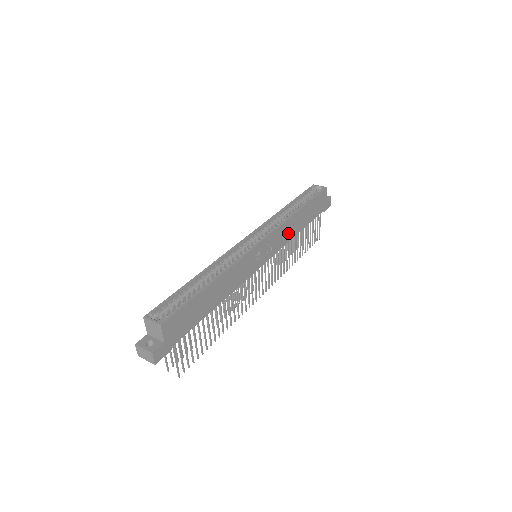
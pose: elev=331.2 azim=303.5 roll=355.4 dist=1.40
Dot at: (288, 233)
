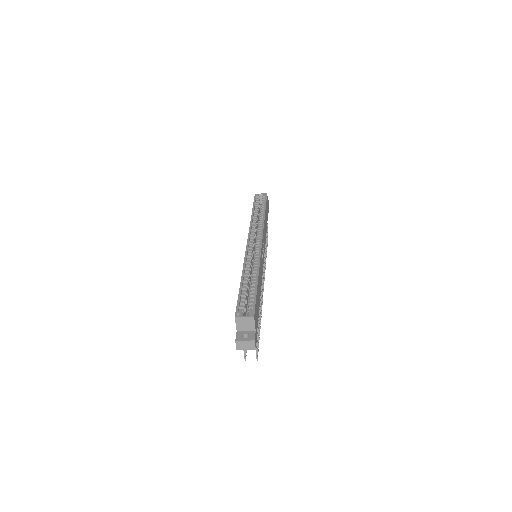
Dot at: occluded
